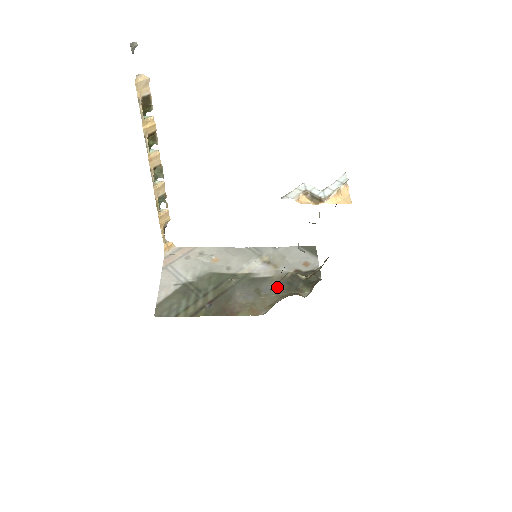
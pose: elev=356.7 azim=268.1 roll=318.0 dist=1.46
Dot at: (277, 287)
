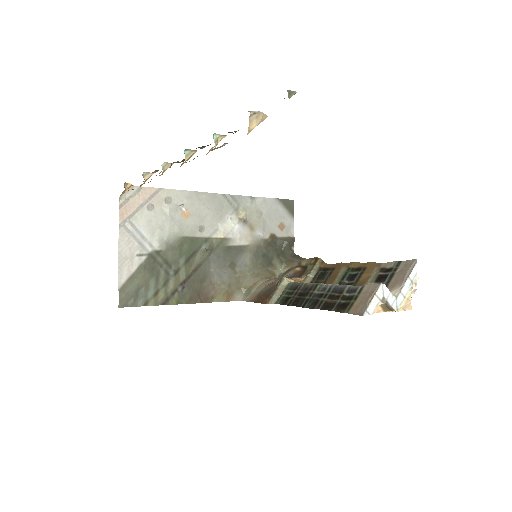
Dot at: (252, 261)
